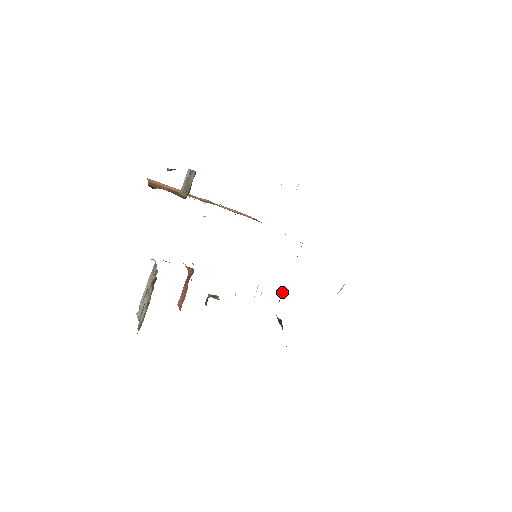
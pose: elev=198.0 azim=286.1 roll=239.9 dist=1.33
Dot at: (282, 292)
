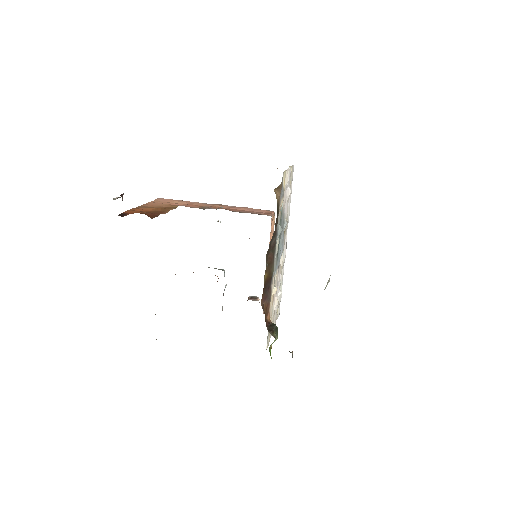
Dot at: (268, 295)
